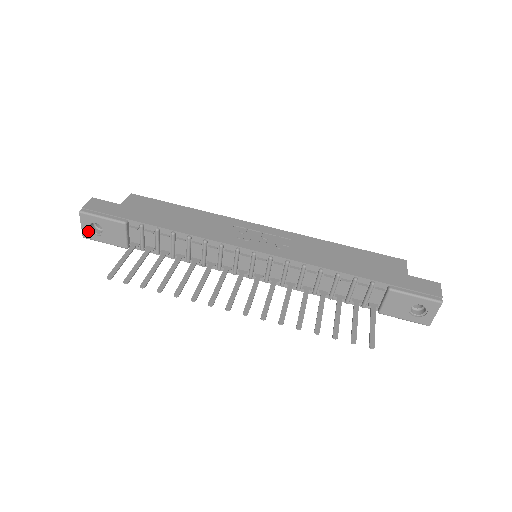
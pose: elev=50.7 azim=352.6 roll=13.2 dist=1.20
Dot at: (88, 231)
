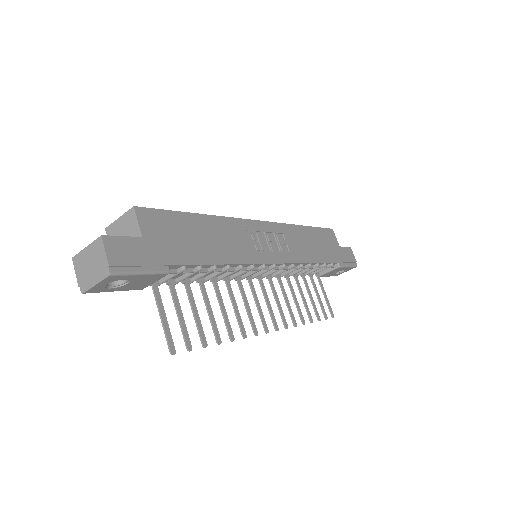
Dot at: (100, 287)
